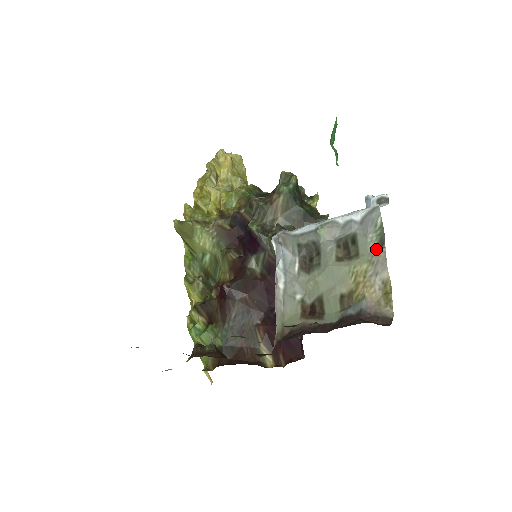
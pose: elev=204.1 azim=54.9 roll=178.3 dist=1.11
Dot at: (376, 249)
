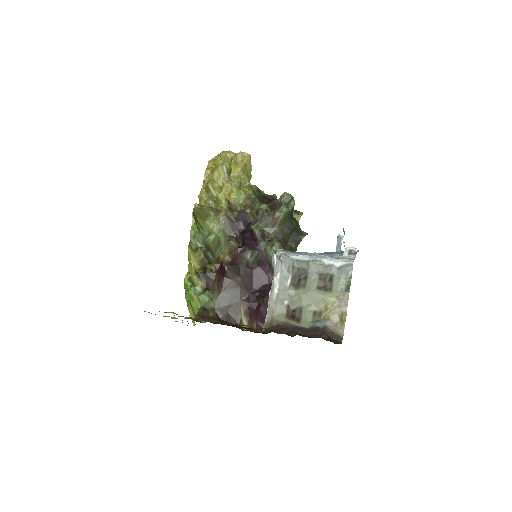
Dot at: (344, 291)
